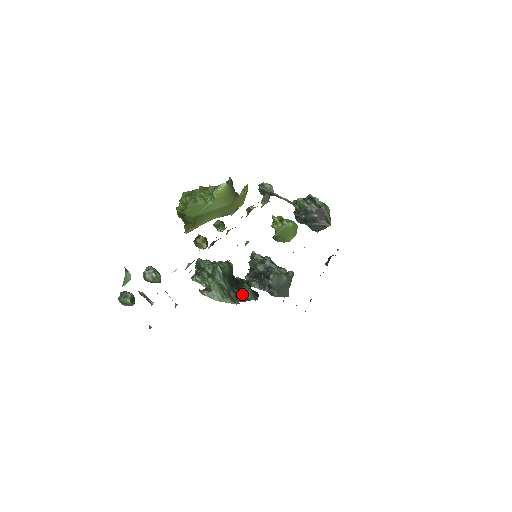
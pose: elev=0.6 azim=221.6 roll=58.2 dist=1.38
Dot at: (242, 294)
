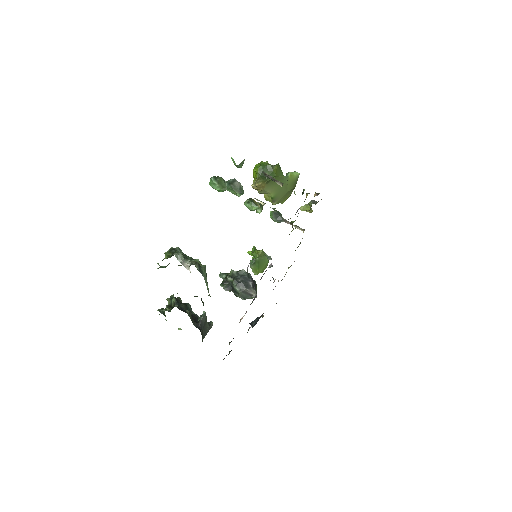
Dot at: occluded
